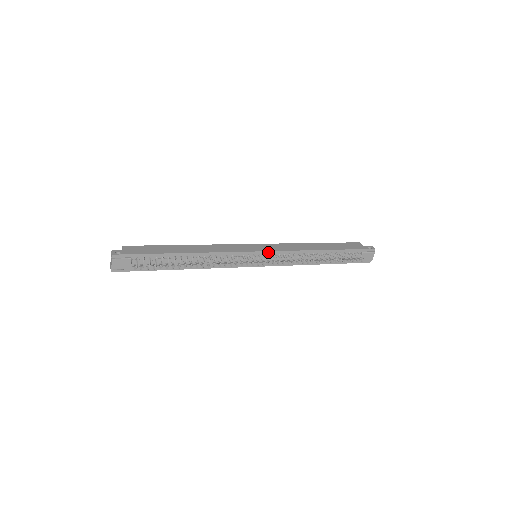
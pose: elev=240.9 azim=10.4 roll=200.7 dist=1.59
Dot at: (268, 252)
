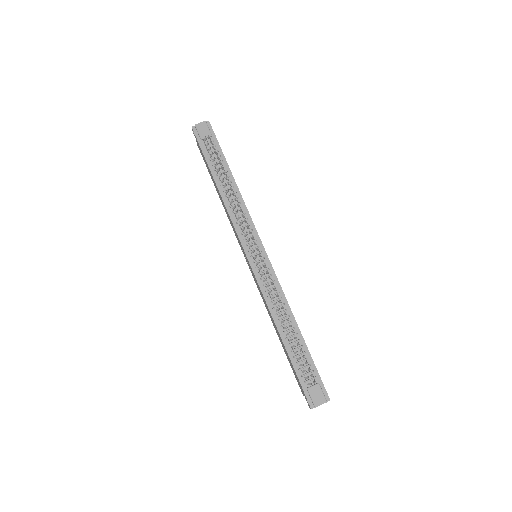
Dot at: (268, 261)
